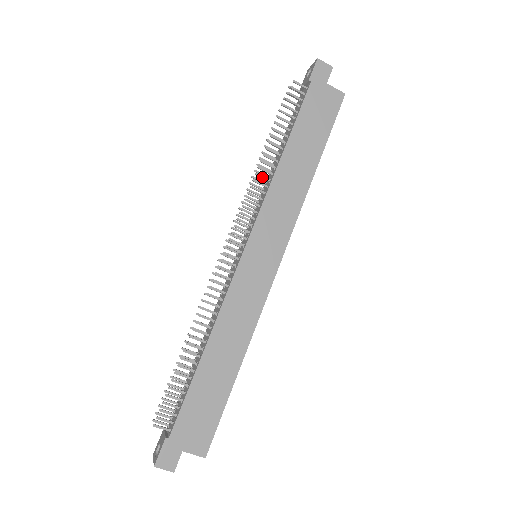
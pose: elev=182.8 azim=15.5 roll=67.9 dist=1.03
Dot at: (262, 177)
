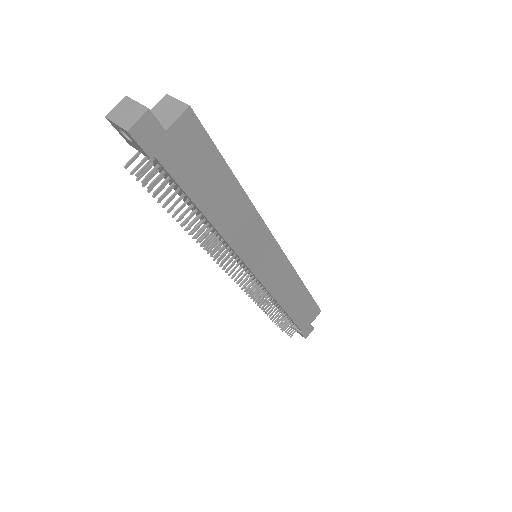
Dot at: occluded
